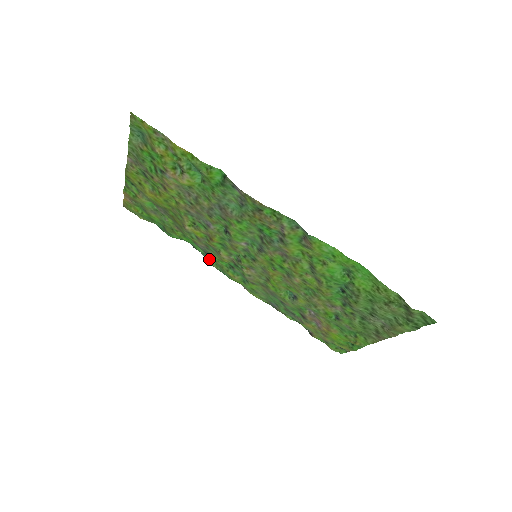
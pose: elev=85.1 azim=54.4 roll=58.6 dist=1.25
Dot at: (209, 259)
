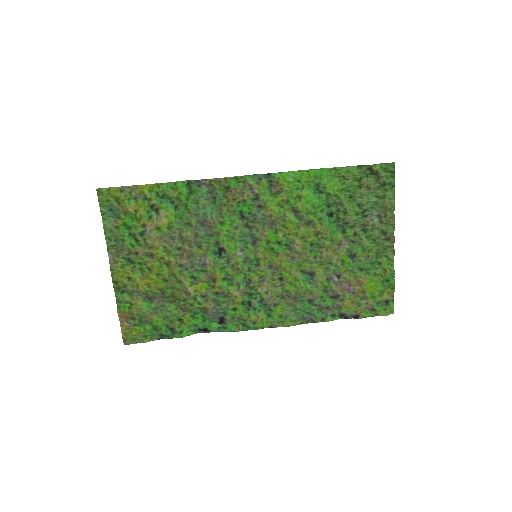
Dot at: (227, 325)
